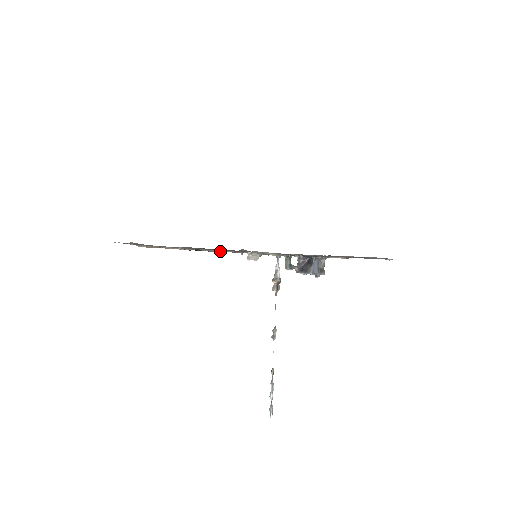
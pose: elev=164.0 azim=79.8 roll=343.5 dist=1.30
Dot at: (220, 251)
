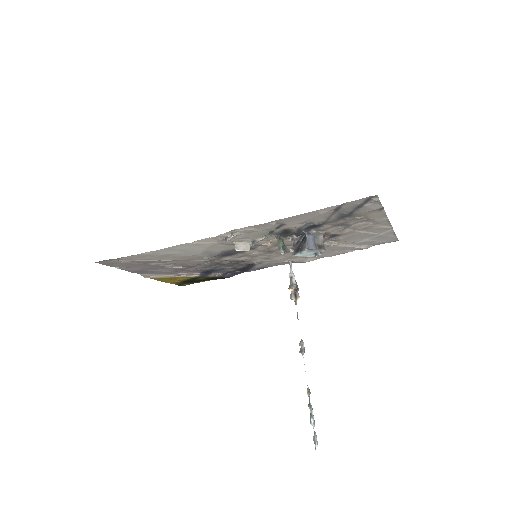
Dot at: (202, 242)
